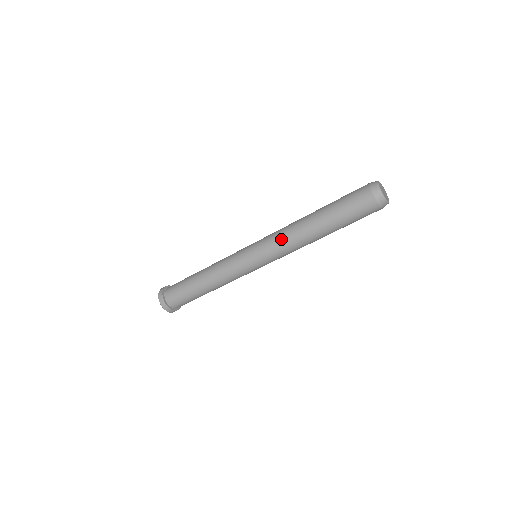
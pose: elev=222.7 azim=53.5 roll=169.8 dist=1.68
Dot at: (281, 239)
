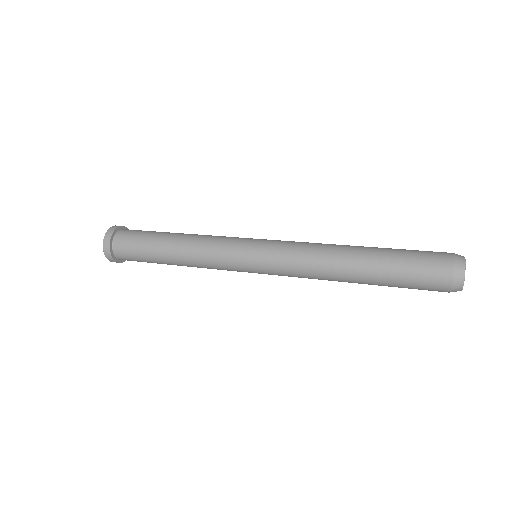
Dot at: (302, 265)
